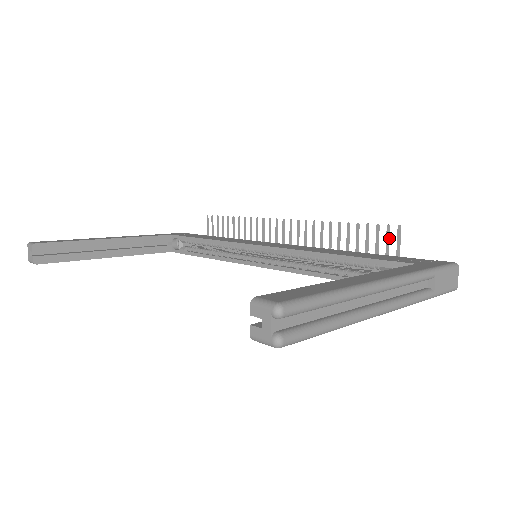
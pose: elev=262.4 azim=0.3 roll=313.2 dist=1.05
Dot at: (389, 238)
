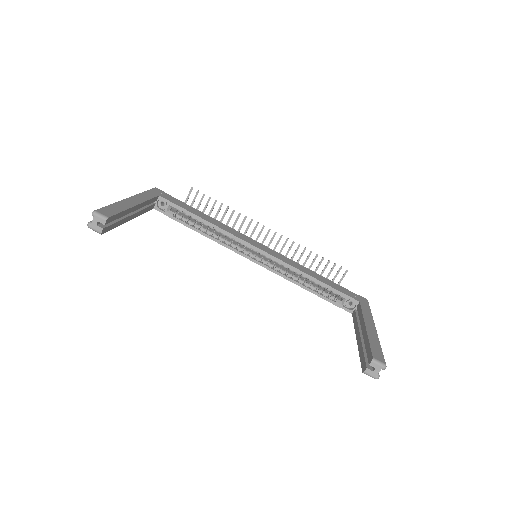
Dot at: (338, 273)
